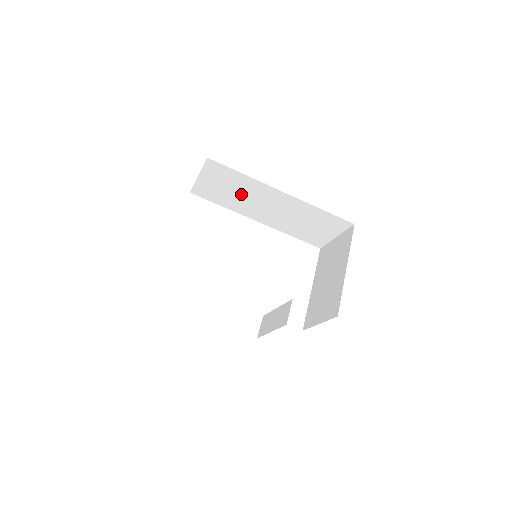
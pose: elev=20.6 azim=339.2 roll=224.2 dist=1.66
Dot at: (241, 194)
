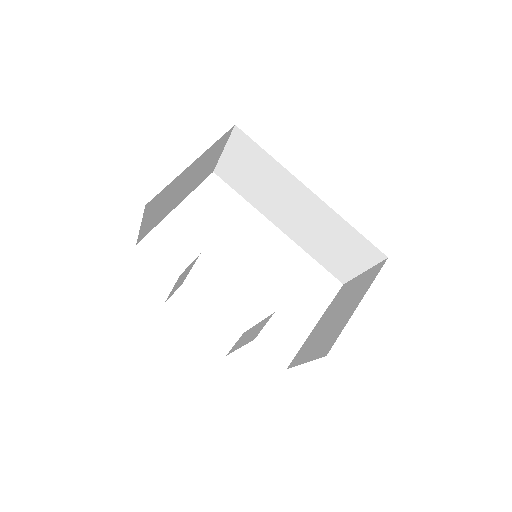
Dot at: (265, 185)
